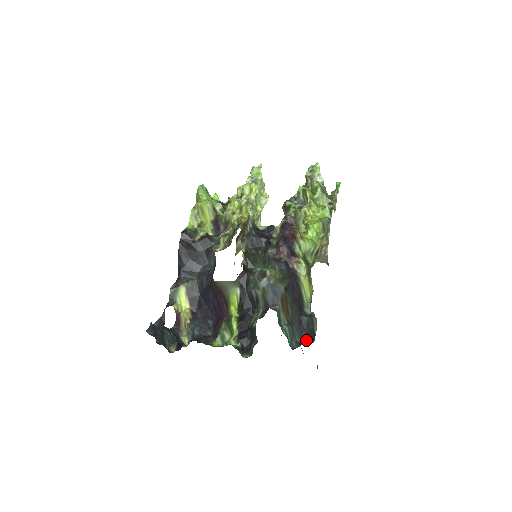
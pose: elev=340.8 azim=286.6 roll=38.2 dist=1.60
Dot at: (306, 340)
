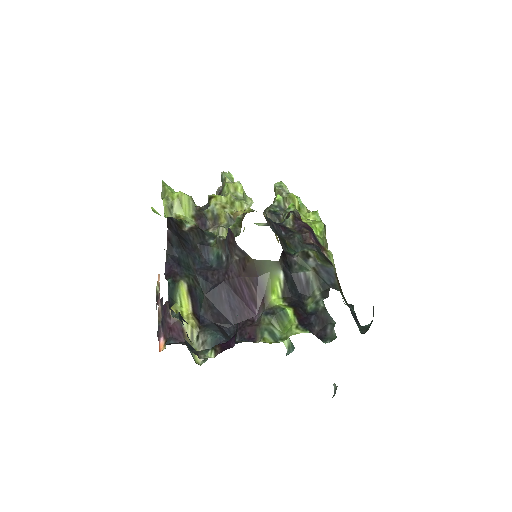
Dot at: (369, 324)
